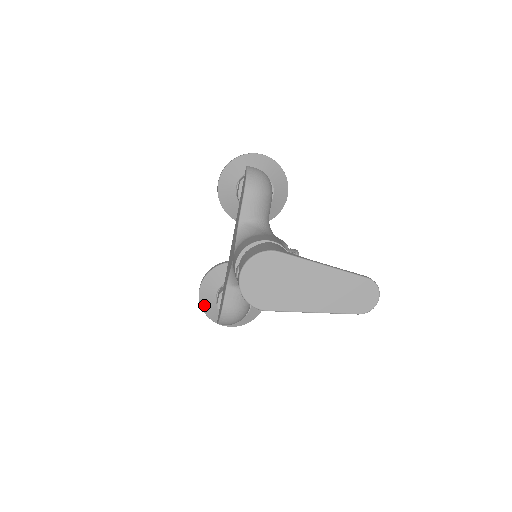
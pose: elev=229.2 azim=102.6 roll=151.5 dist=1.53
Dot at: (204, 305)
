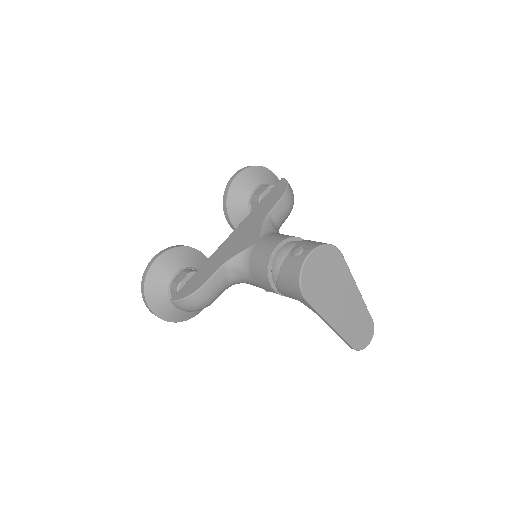
Dot at: (151, 277)
